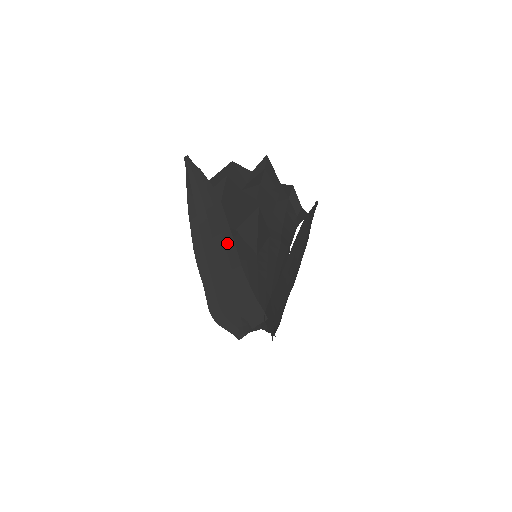
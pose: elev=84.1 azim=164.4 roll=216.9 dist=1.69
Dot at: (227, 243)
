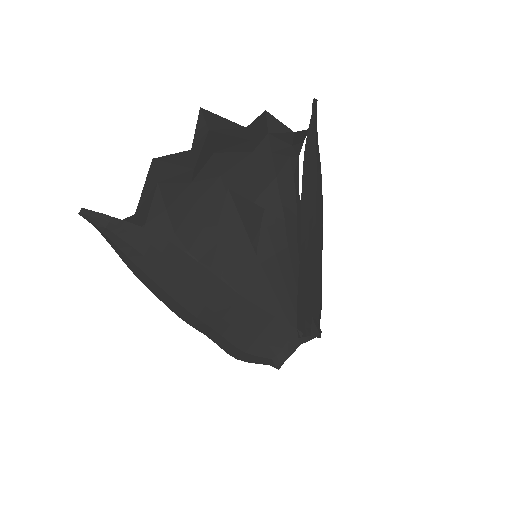
Dot at: (208, 283)
